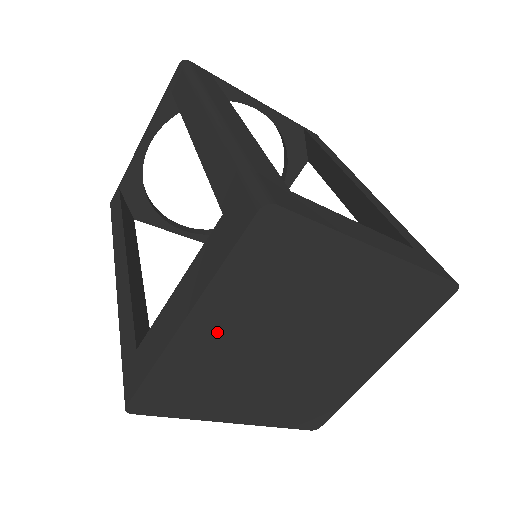
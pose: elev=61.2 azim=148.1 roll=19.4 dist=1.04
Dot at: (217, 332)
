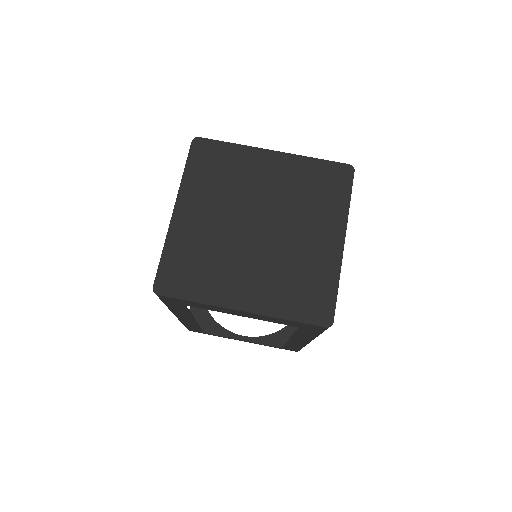
Dot at: (196, 217)
